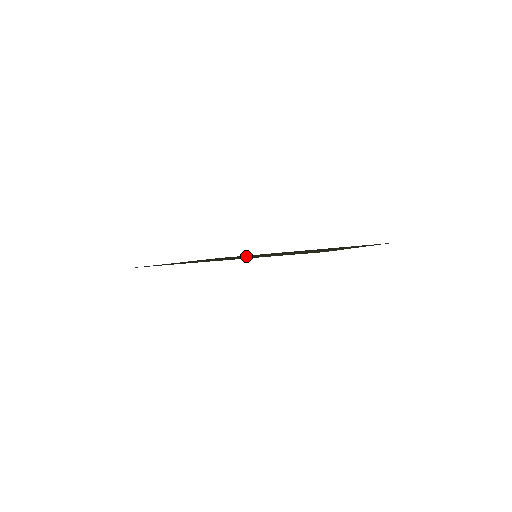
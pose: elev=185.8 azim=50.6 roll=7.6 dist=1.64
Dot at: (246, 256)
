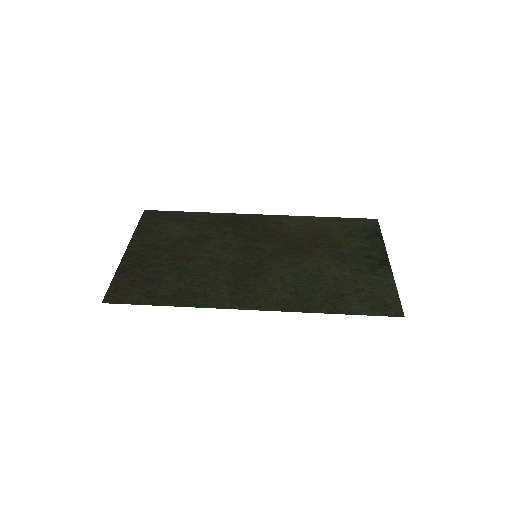
Dot at: (228, 244)
